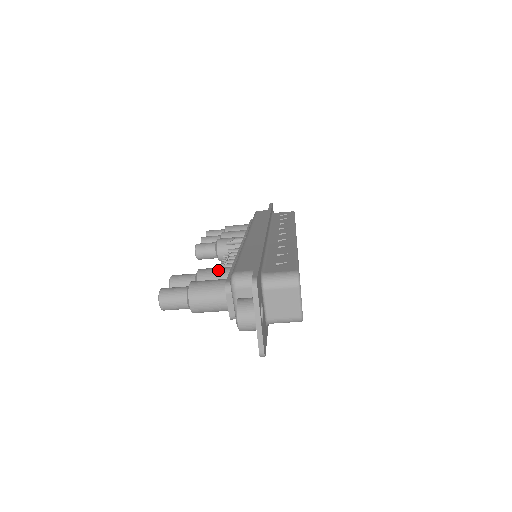
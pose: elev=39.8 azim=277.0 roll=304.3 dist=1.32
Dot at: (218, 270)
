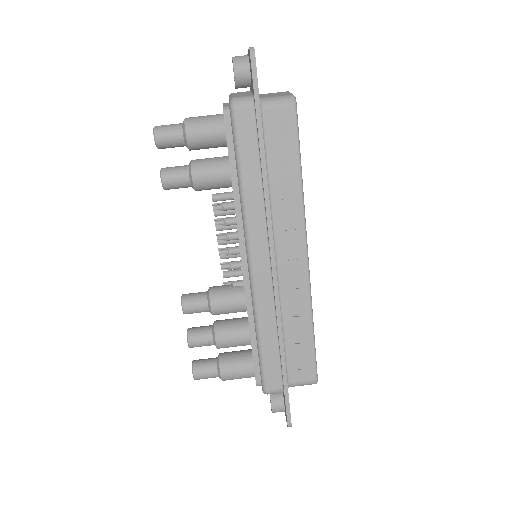
Dot at: occluded
